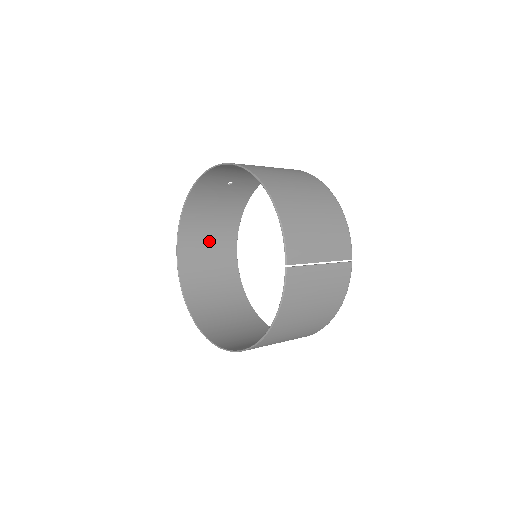
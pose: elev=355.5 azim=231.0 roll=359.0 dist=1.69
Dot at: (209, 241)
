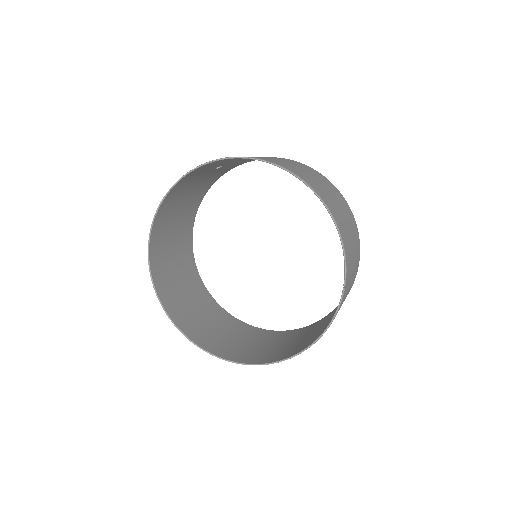
Dot at: (174, 229)
